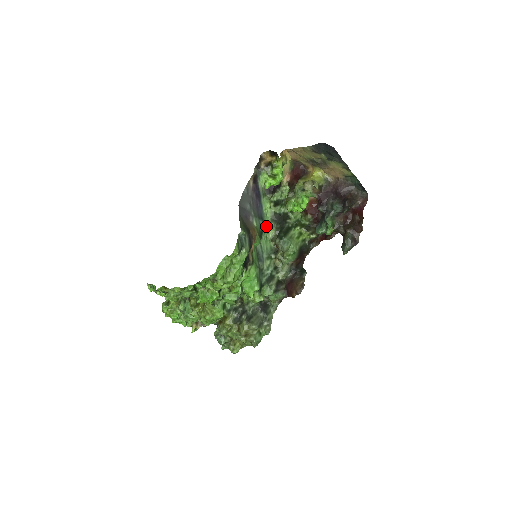
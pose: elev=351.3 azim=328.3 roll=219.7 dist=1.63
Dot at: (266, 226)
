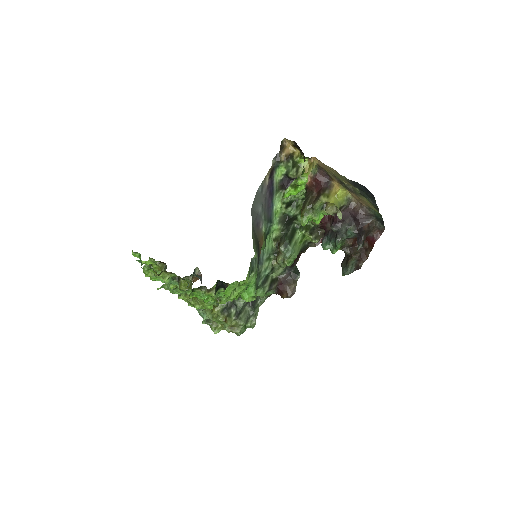
Dot at: (272, 227)
